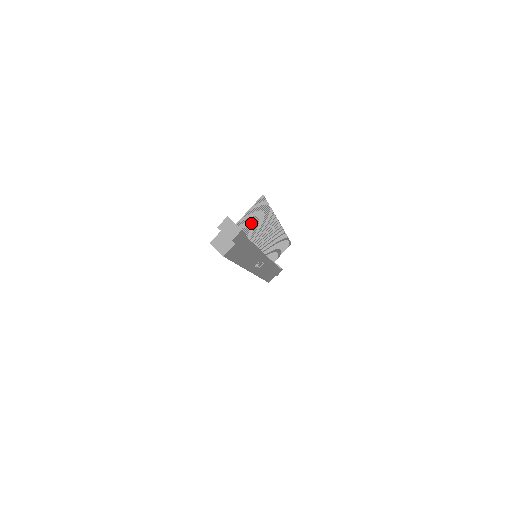
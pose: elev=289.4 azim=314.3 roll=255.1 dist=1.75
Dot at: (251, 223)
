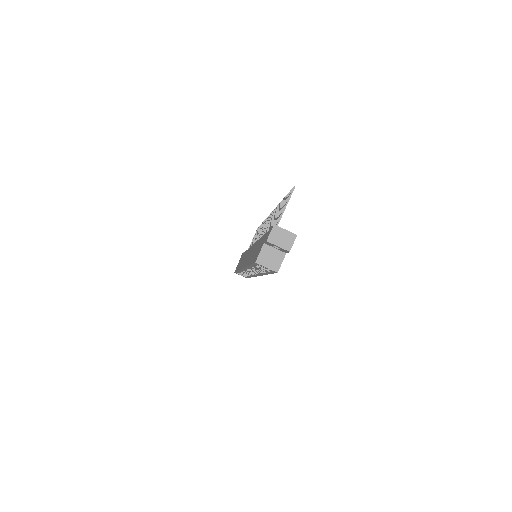
Dot at: (273, 223)
